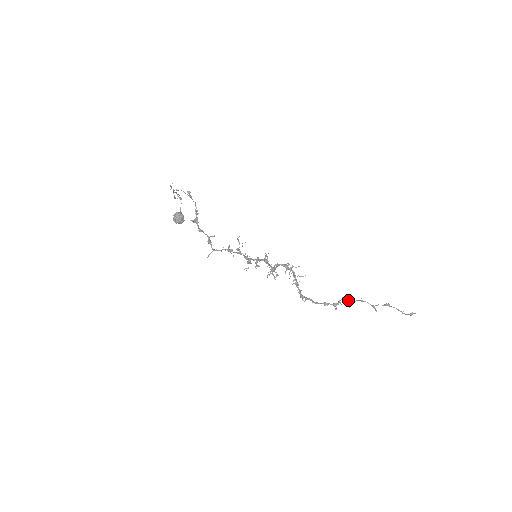
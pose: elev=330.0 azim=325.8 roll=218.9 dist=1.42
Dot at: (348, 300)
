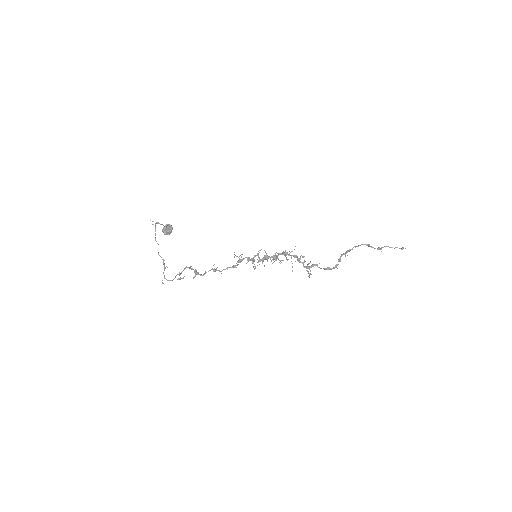
Dot at: (345, 253)
